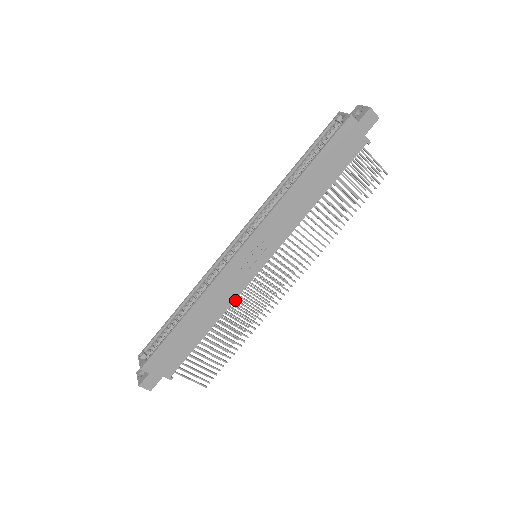
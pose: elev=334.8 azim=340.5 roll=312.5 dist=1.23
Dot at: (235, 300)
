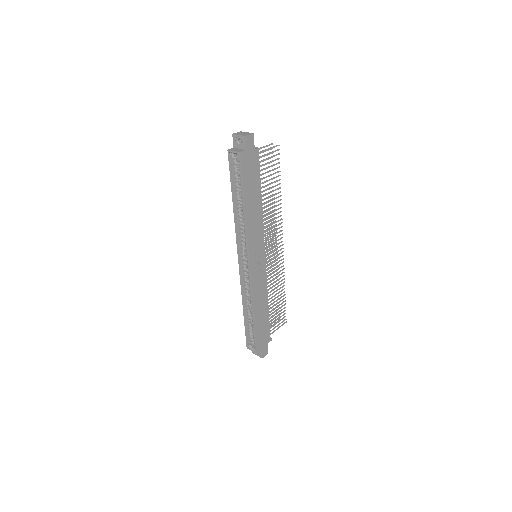
Dot at: occluded
